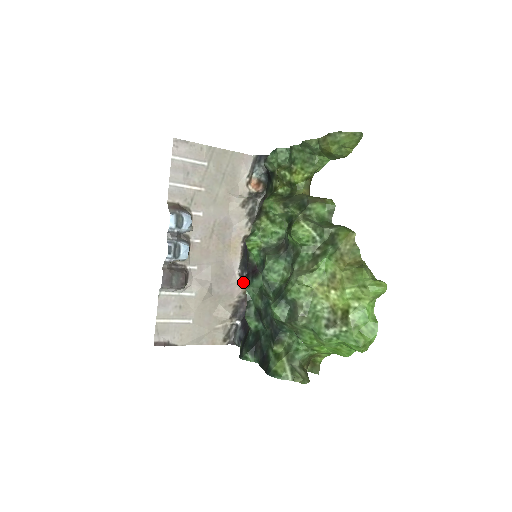
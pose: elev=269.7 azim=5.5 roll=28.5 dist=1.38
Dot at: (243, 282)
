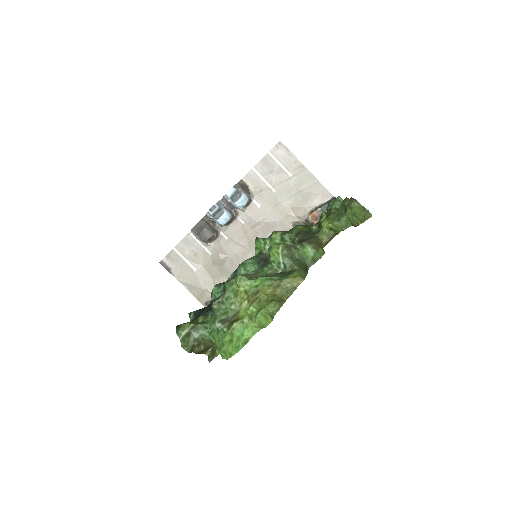
Dot at: occluded
